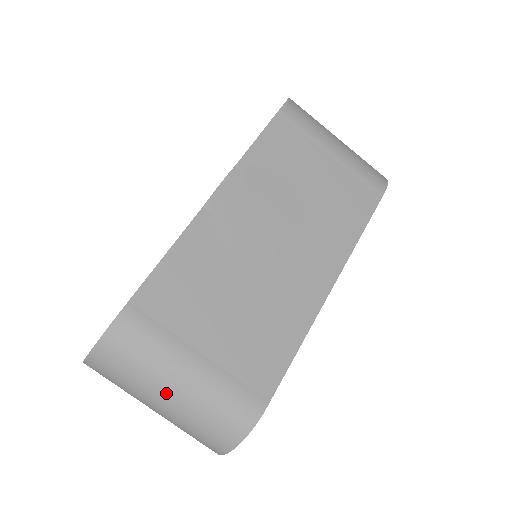
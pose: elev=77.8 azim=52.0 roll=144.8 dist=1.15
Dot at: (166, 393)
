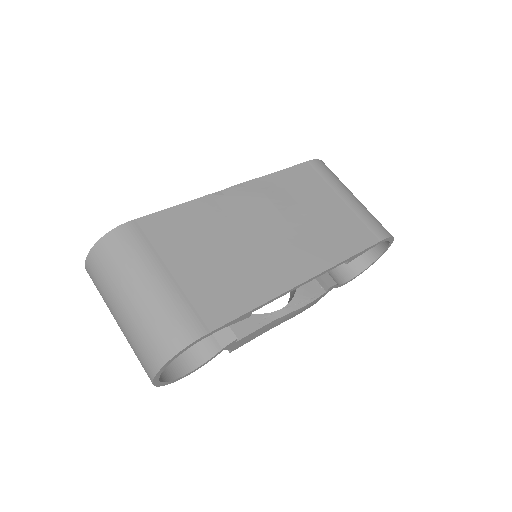
Dot at: (131, 294)
